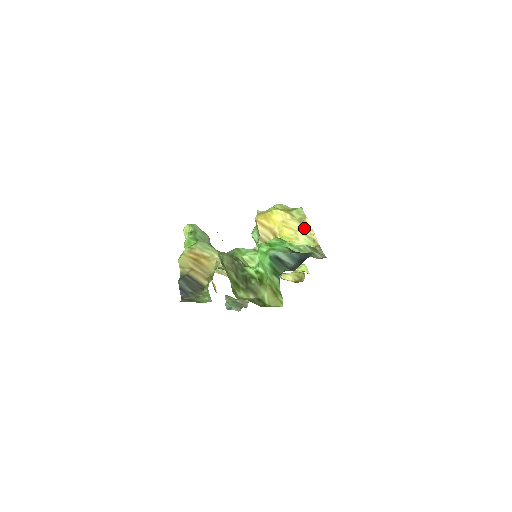
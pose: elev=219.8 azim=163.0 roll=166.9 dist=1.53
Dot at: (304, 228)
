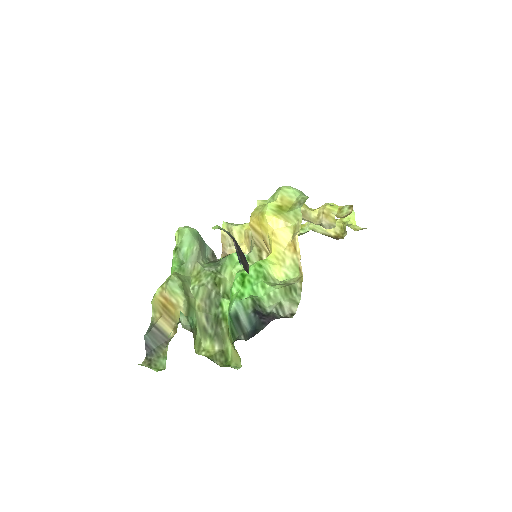
Dot at: (293, 247)
